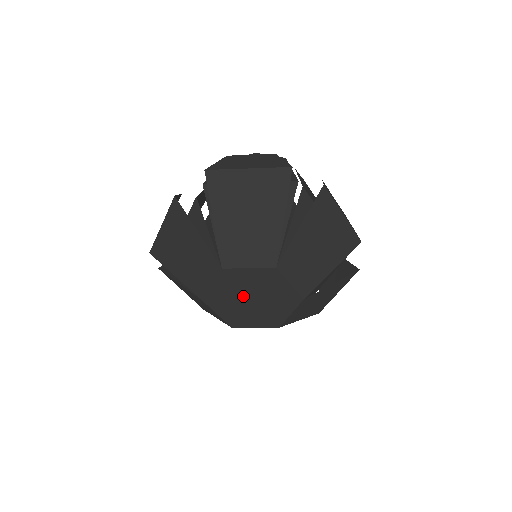
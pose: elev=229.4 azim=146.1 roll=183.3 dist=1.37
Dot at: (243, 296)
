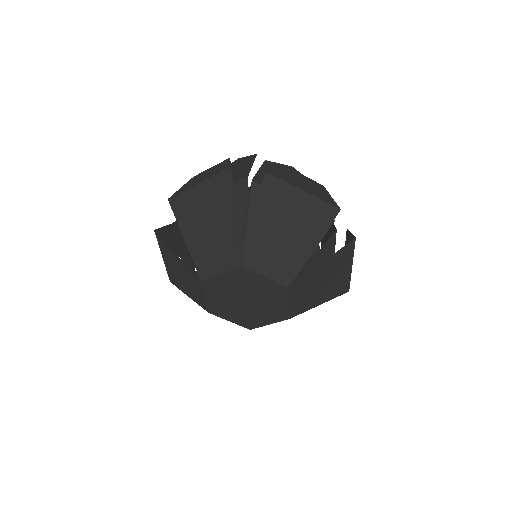
Dot at: (236, 300)
